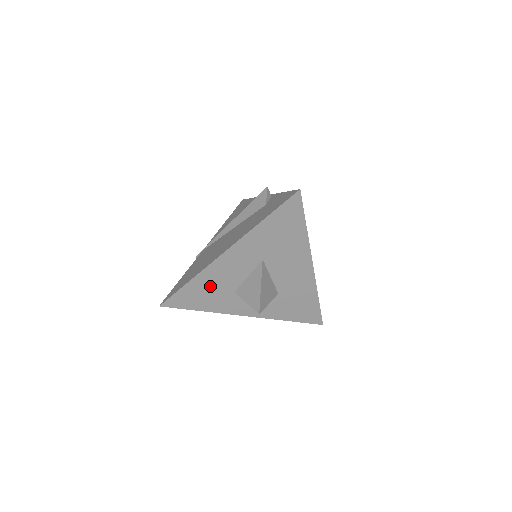
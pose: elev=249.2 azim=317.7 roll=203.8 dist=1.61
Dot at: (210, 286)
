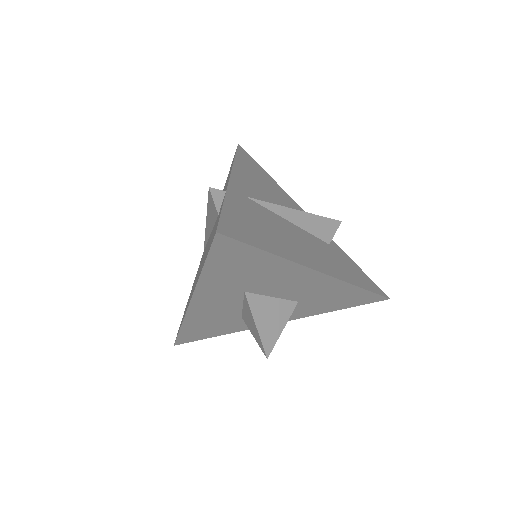
Dot at: (208, 323)
